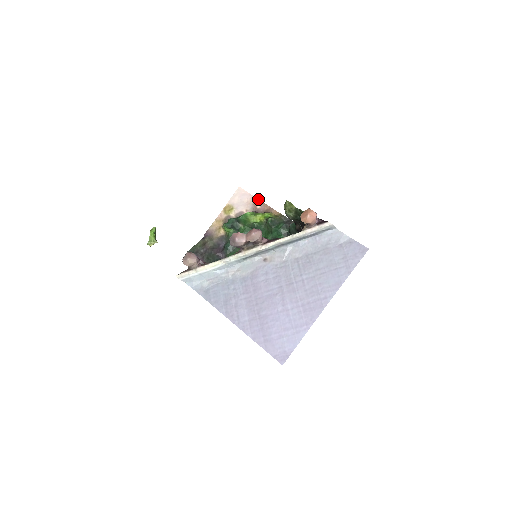
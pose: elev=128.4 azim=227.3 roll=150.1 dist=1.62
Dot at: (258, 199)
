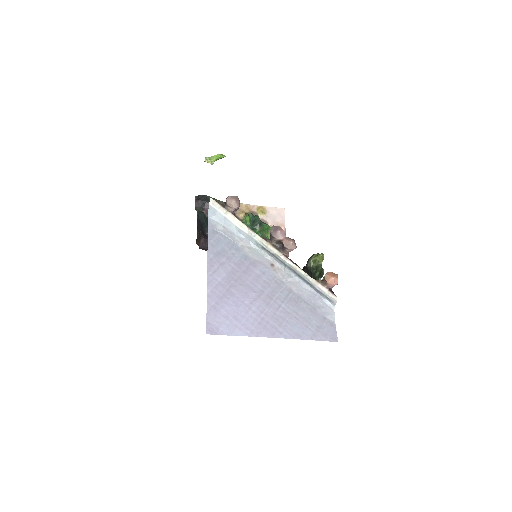
Dot at: occluded
